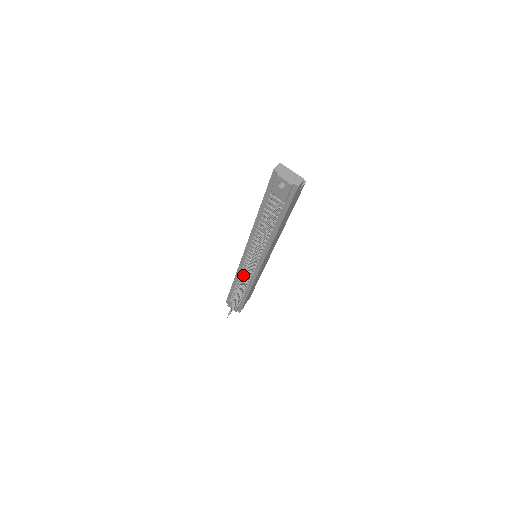
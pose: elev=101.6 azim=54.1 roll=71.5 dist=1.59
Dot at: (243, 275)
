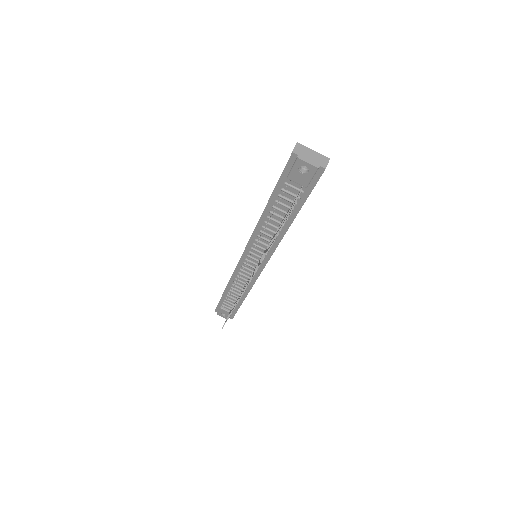
Dot at: (239, 279)
